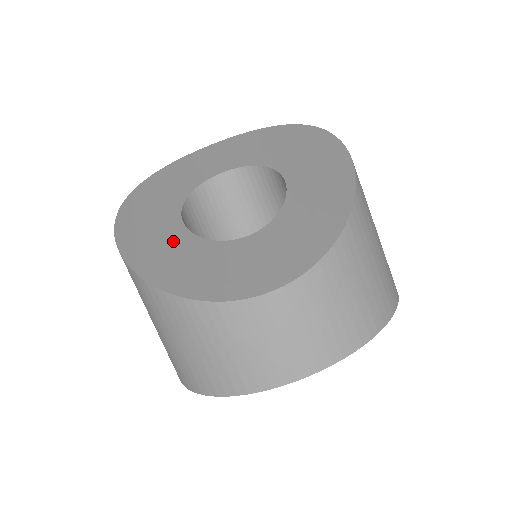
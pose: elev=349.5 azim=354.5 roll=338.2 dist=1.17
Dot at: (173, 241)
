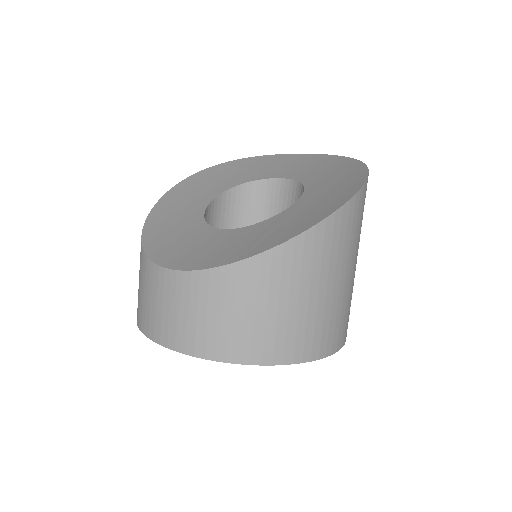
Dot at: (193, 204)
